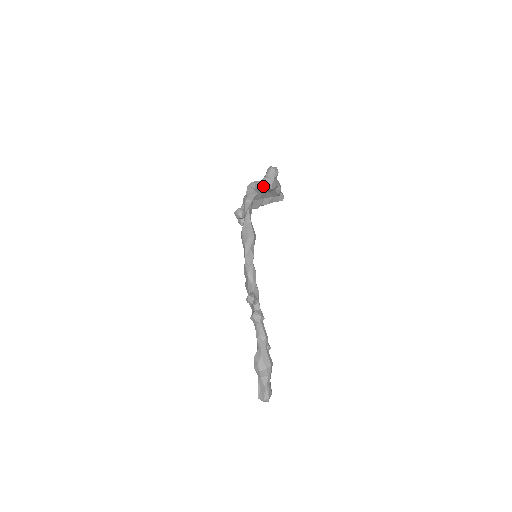
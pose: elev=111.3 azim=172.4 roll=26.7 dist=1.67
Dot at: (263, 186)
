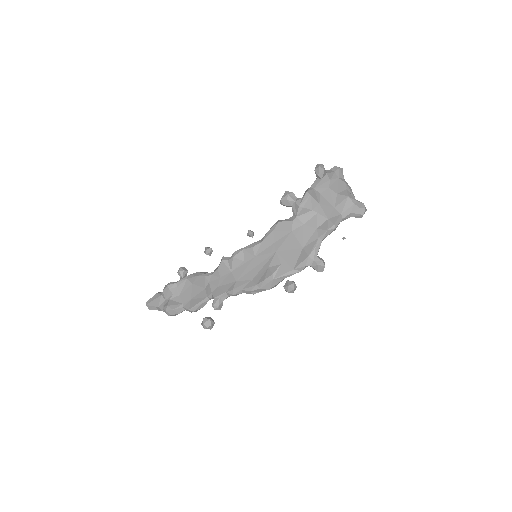
Dot at: occluded
